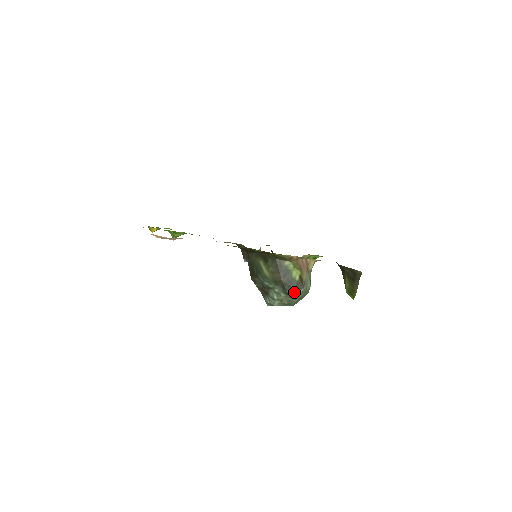
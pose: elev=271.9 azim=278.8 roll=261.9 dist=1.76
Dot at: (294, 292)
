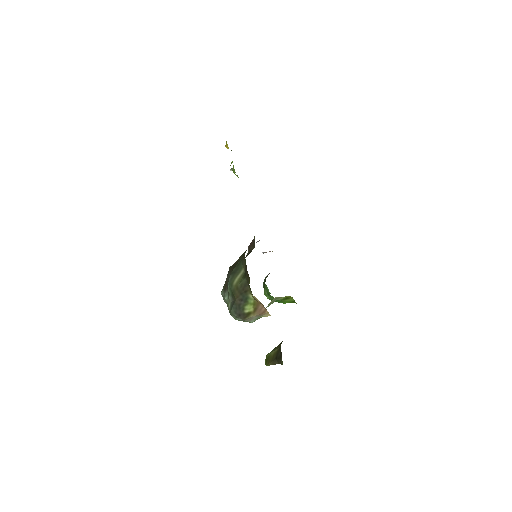
Dot at: (235, 314)
